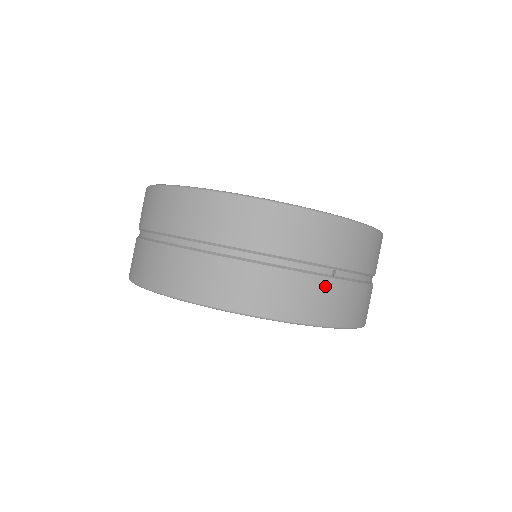
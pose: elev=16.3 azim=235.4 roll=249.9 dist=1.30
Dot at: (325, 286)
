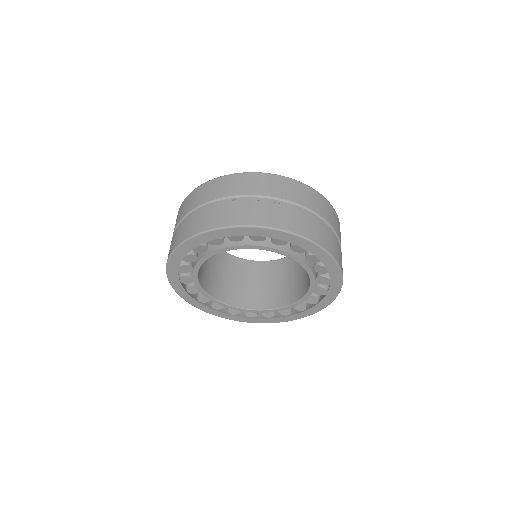
Dot at: (226, 207)
